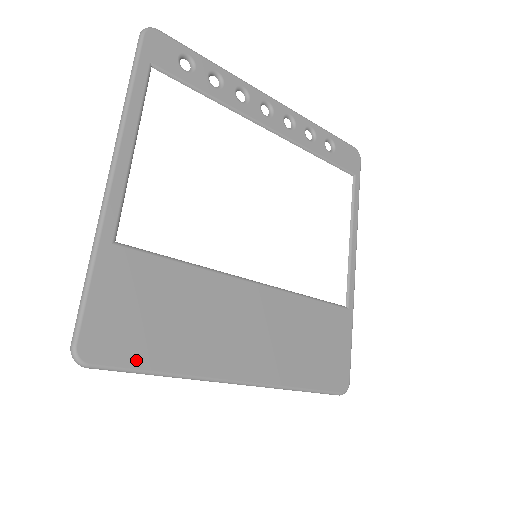
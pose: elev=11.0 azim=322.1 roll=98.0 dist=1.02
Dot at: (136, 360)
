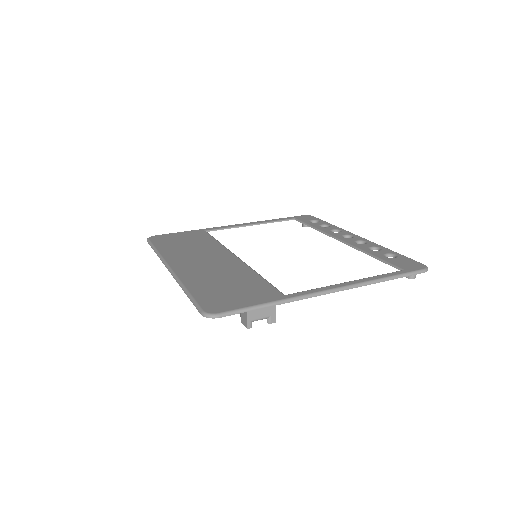
Dot at: (158, 244)
